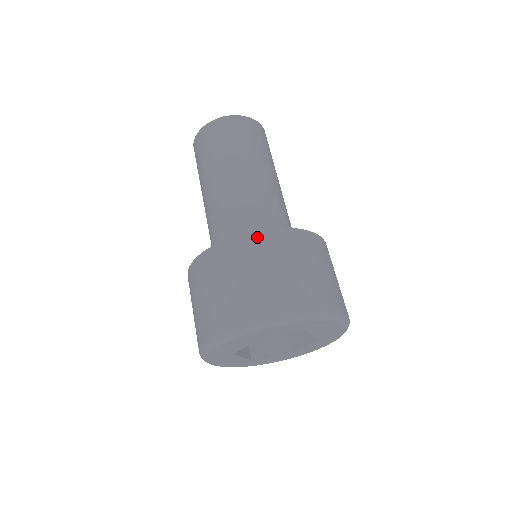
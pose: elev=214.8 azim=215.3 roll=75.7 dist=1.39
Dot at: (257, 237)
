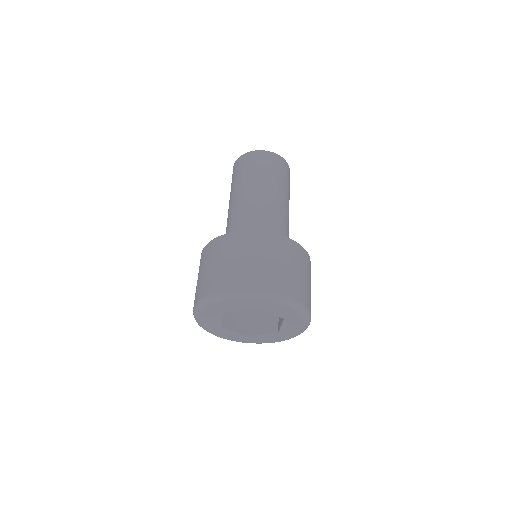
Dot at: (284, 240)
